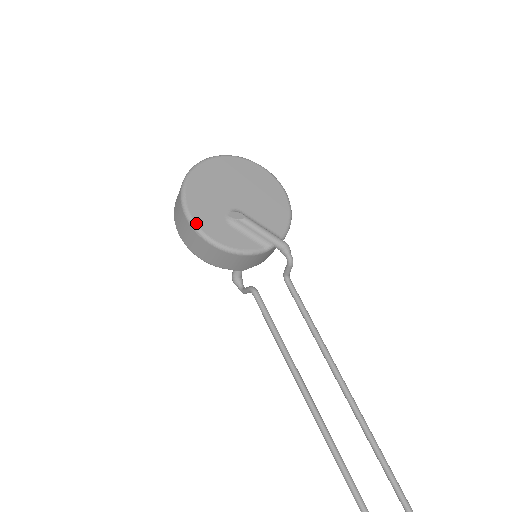
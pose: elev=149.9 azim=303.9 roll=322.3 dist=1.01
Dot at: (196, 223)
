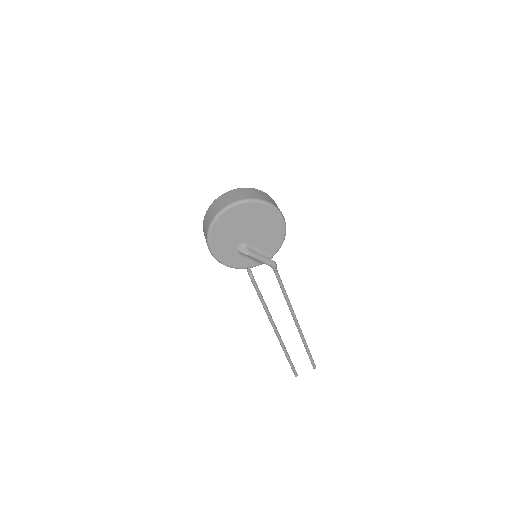
Dot at: (216, 257)
